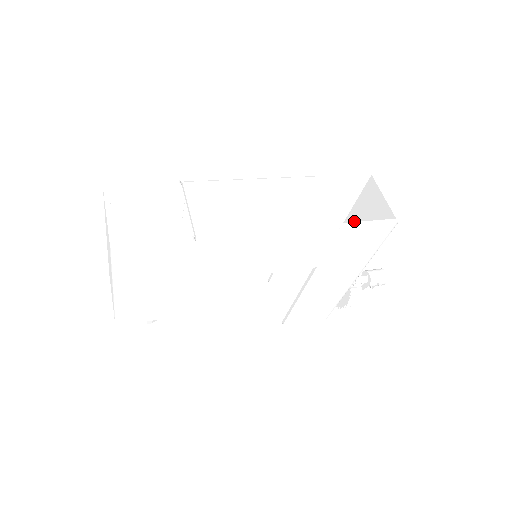
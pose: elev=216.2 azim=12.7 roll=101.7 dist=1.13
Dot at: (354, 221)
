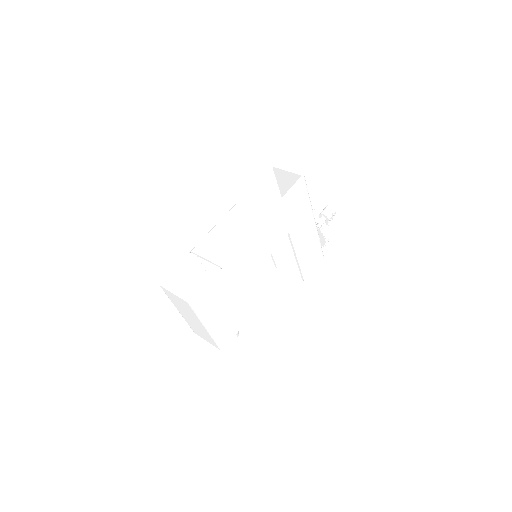
Dot at: occluded
